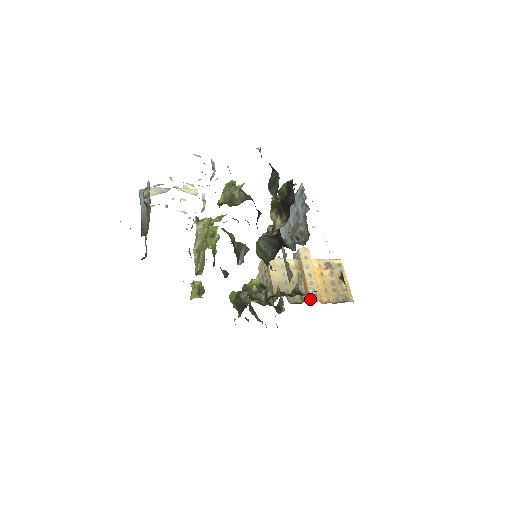
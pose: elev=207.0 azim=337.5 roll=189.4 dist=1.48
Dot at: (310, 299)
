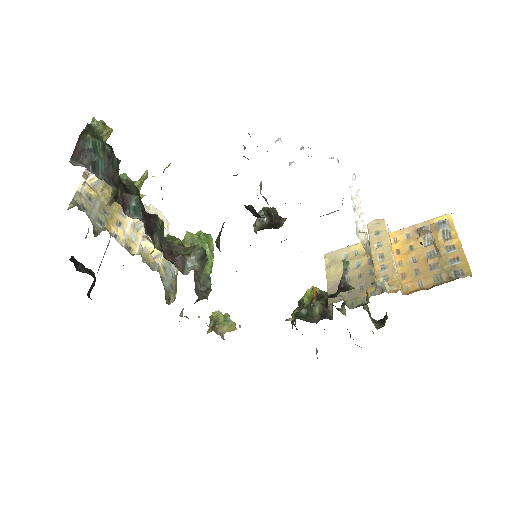
Dot at: (376, 293)
